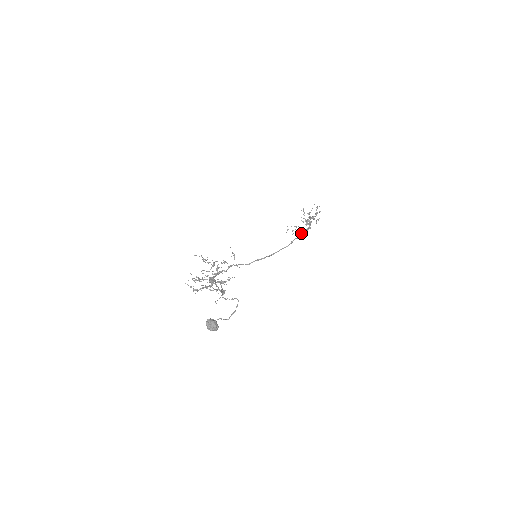
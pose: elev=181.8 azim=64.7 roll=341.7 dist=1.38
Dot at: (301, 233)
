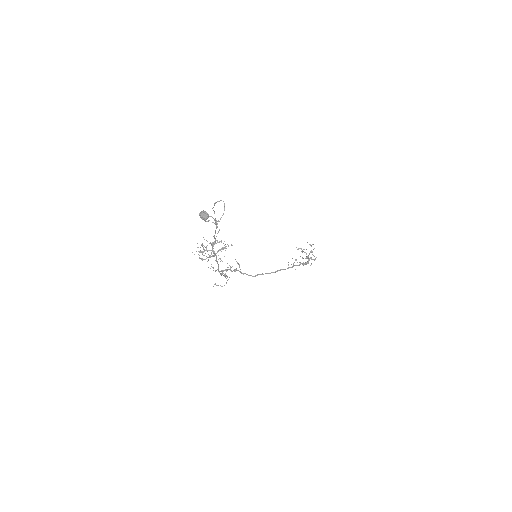
Dot at: (300, 263)
